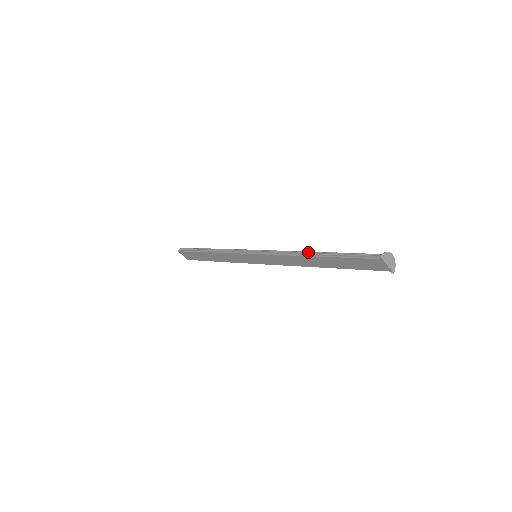
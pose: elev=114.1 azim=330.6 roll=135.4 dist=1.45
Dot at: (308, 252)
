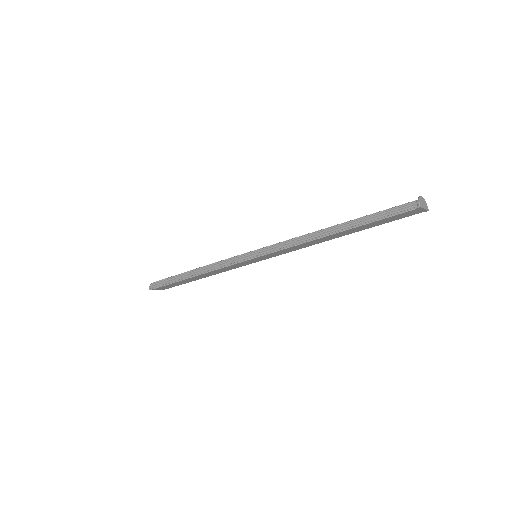
Dot at: (325, 231)
